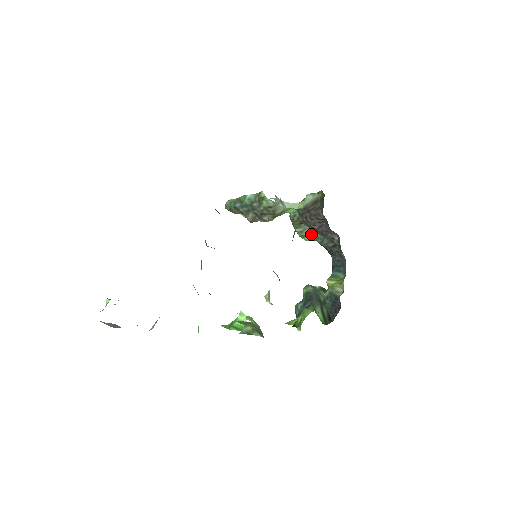
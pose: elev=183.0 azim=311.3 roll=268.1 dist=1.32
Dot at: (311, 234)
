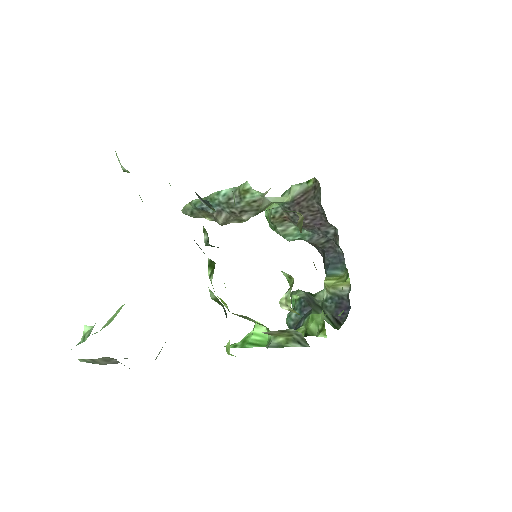
Dot at: (296, 232)
